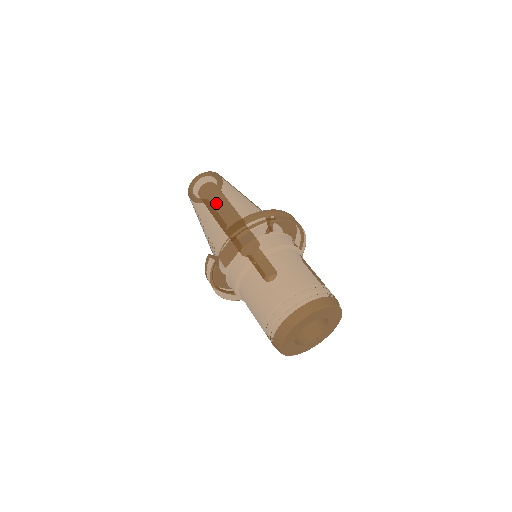
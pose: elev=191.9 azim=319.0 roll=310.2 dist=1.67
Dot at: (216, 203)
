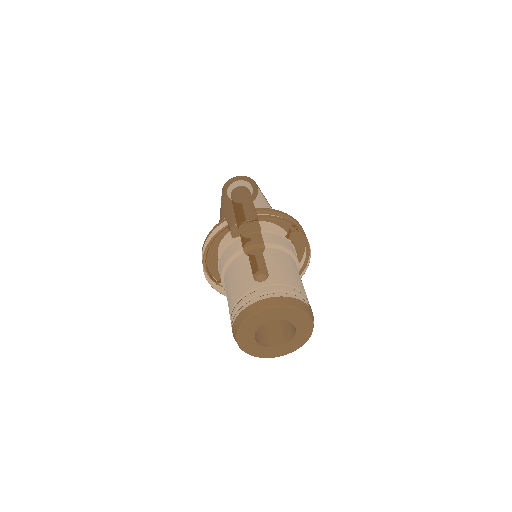
Dot at: (251, 196)
